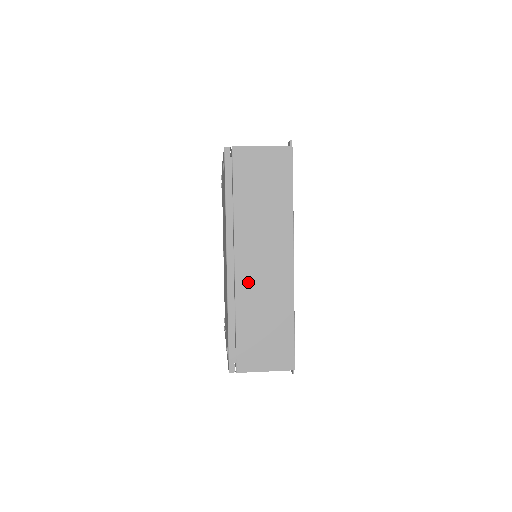
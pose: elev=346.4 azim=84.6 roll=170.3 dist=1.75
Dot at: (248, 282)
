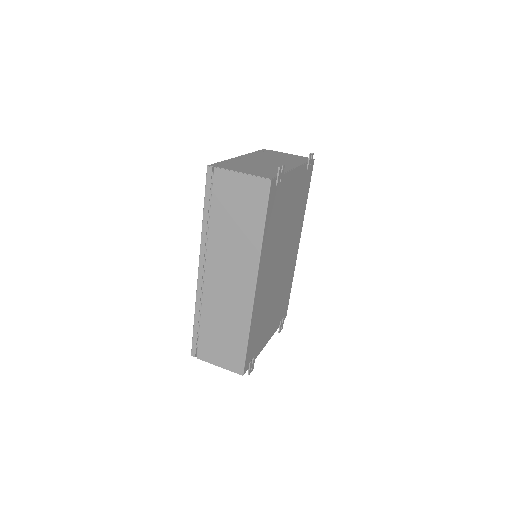
Dot at: (214, 292)
